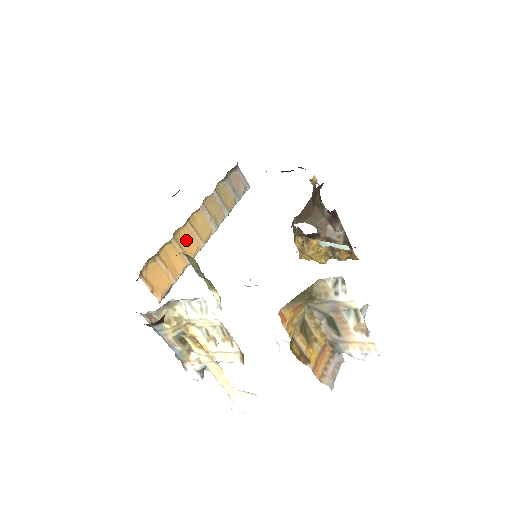
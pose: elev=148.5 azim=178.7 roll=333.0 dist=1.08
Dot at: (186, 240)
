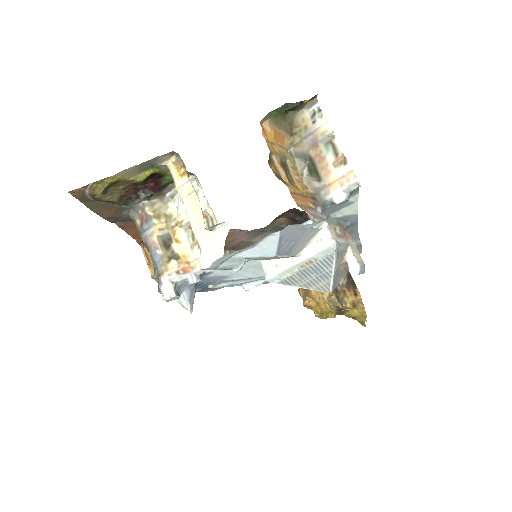
Dot at: occluded
